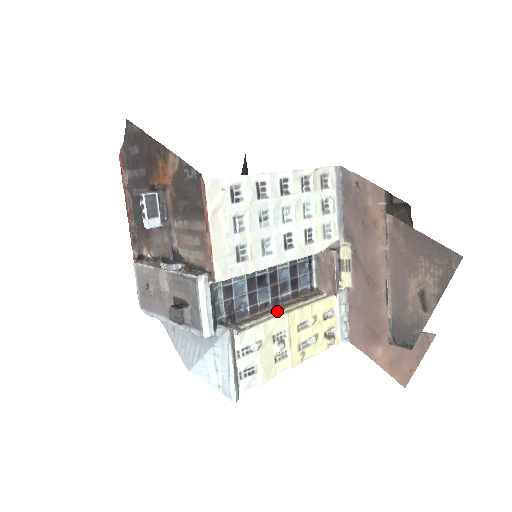
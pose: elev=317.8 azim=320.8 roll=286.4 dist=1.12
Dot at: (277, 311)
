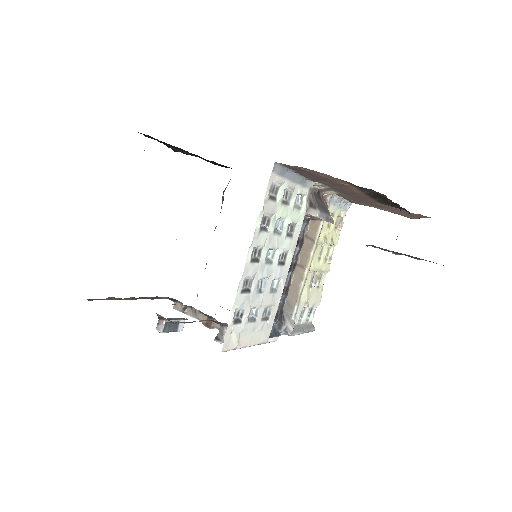
Dot at: (303, 279)
